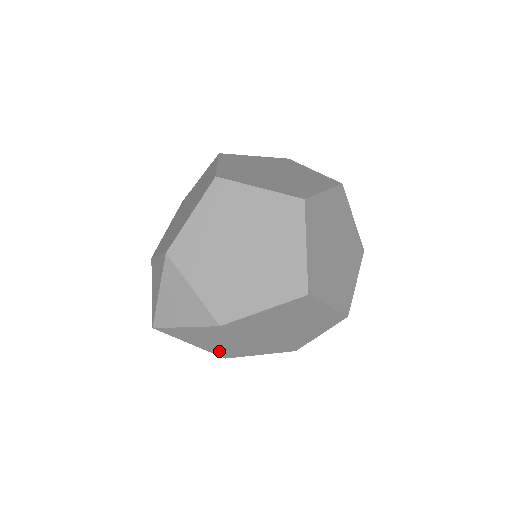
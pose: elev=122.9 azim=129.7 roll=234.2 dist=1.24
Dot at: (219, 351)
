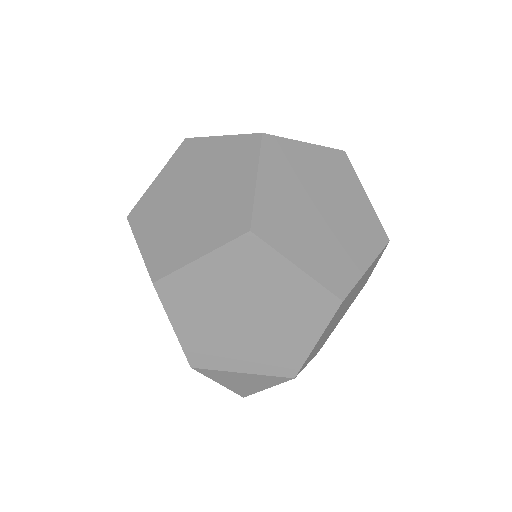
Dot at: occluded
